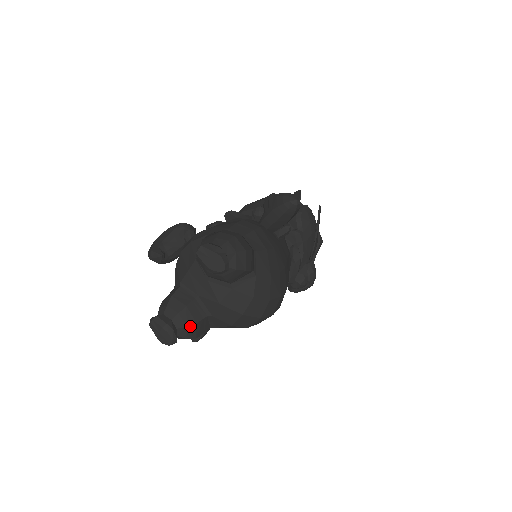
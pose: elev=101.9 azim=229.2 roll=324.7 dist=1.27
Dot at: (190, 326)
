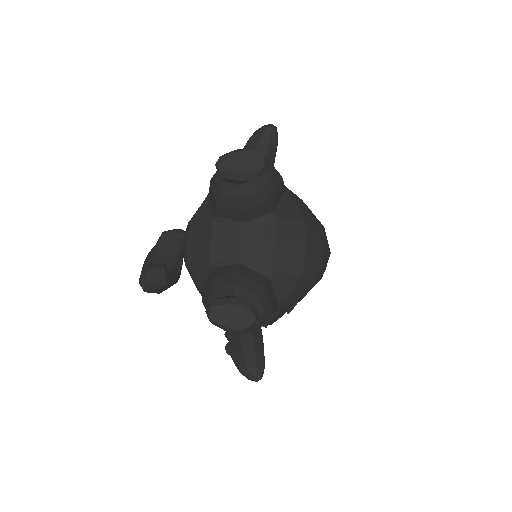
Dot at: (259, 292)
